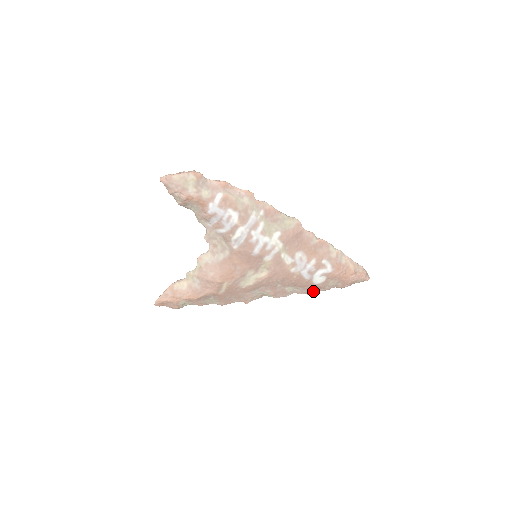
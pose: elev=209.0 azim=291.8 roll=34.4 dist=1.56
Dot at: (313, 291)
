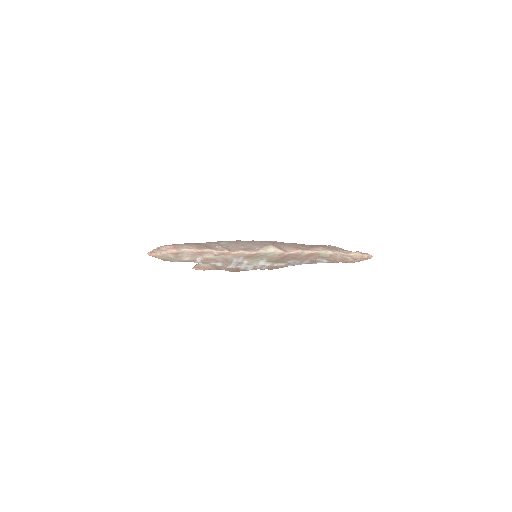
Dot at: occluded
